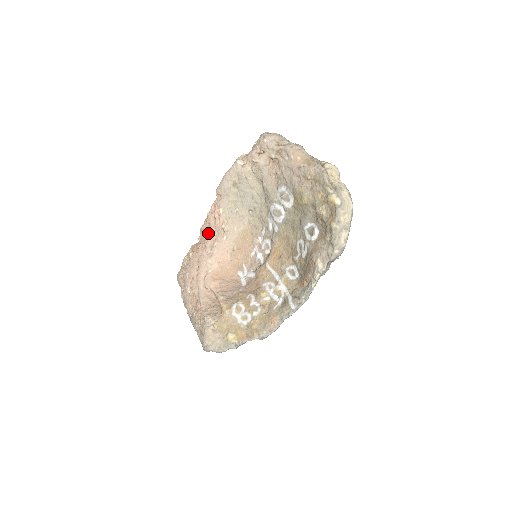
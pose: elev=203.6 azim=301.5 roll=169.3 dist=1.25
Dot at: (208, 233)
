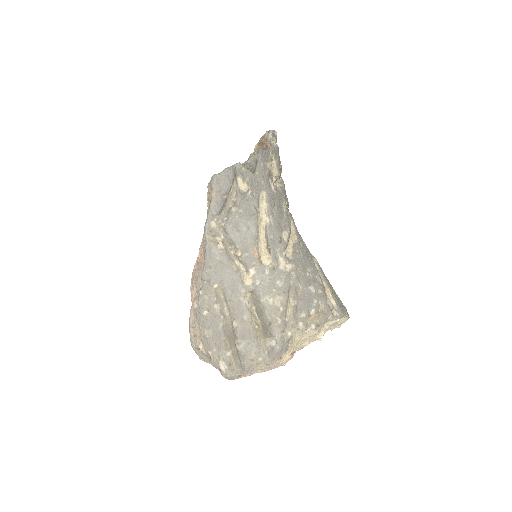
Dot at: occluded
